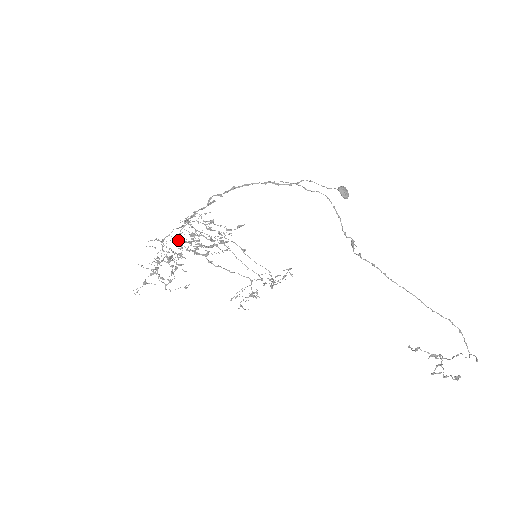
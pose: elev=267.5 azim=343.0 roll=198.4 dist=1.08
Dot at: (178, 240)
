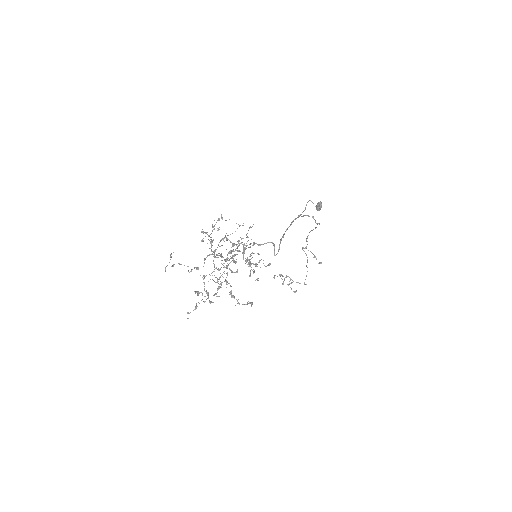
Dot at: (213, 252)
